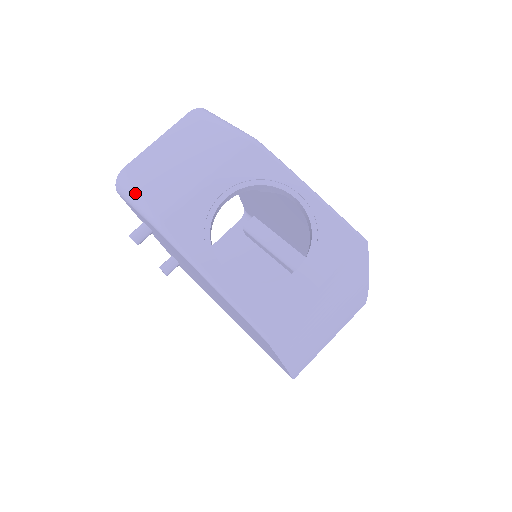
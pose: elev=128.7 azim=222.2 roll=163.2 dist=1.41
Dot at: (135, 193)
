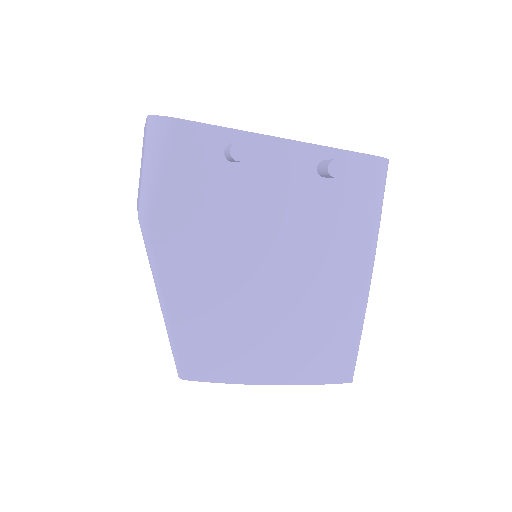
Dot at: occluded
